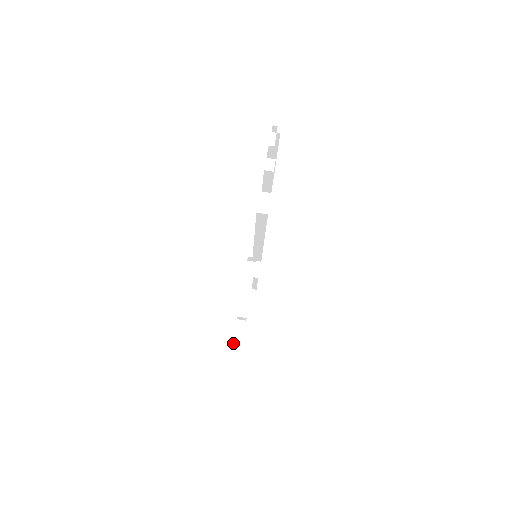
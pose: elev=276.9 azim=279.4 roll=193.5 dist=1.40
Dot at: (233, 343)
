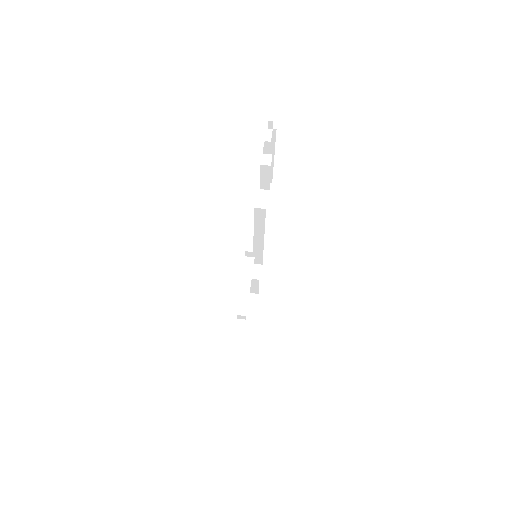
Dot at: (233, 343)
